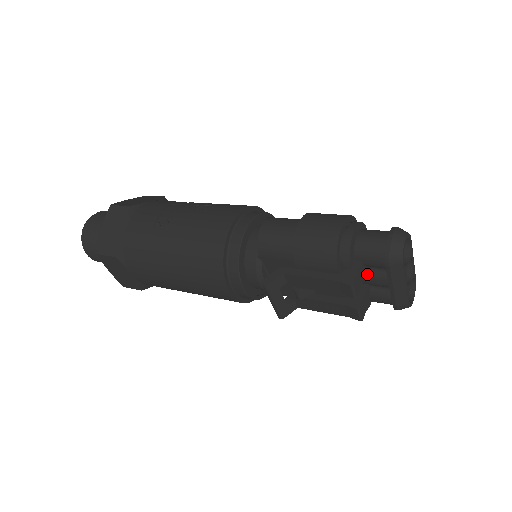
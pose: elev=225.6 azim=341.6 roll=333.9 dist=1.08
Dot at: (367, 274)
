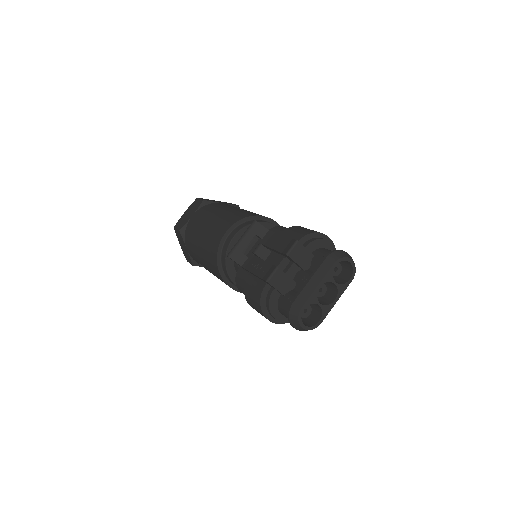
Dot at: (305, 271)
